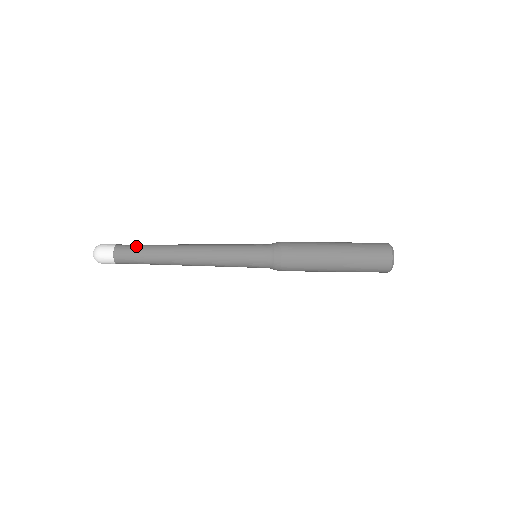
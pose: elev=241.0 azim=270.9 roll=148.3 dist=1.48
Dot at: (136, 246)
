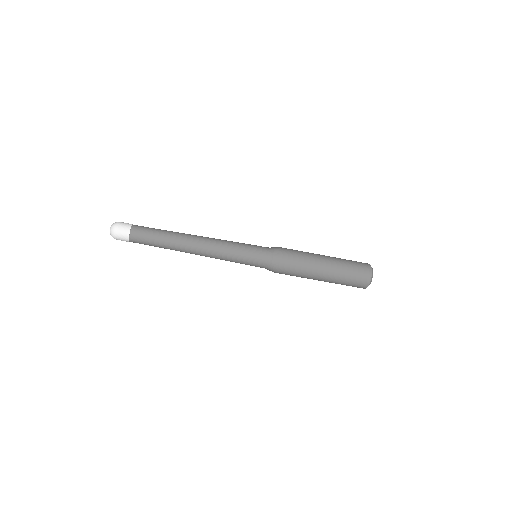
Dot at: (152, 228)
